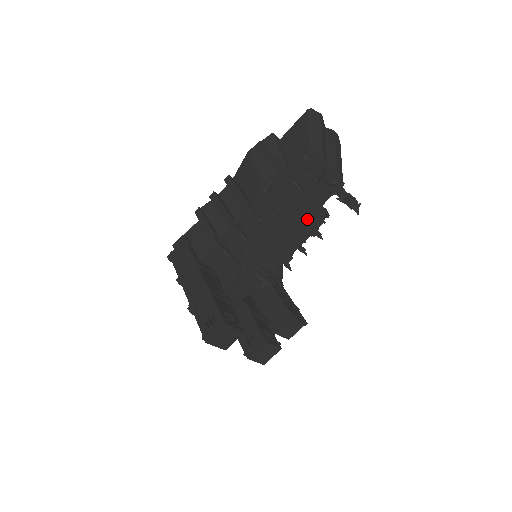
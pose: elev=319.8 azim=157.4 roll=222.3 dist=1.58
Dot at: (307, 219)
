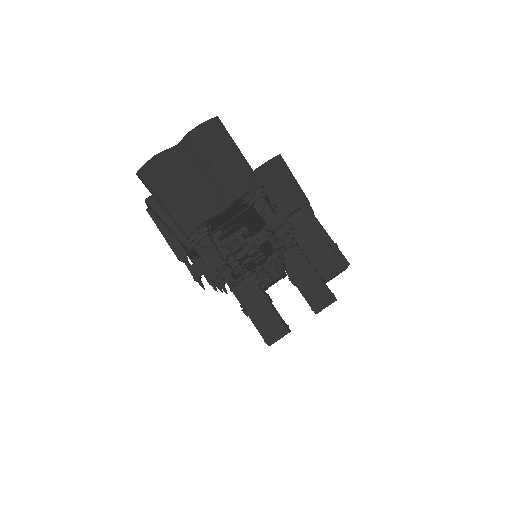
Dot at: (258, 251)
